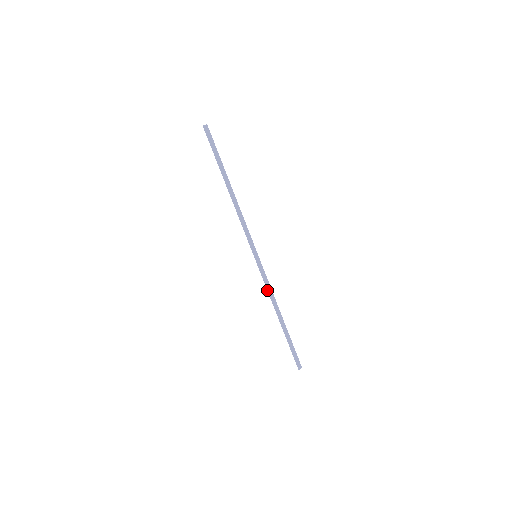
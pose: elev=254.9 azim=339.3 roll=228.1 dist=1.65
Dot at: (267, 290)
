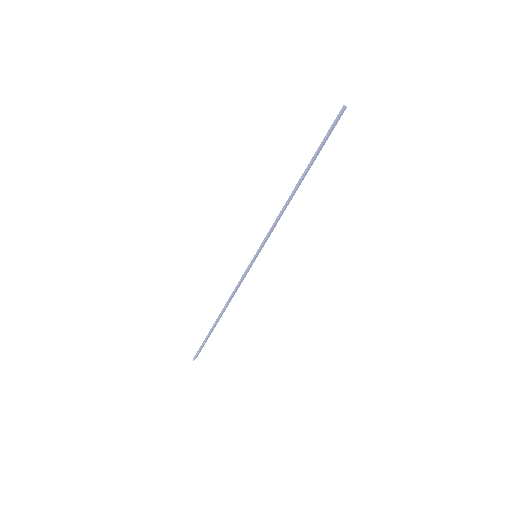
Dot at: (235, 289)
